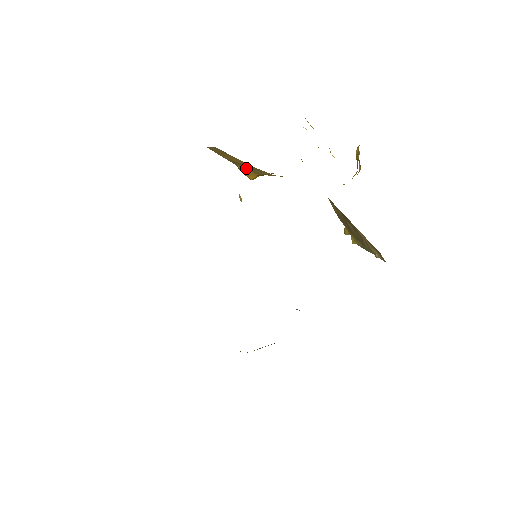
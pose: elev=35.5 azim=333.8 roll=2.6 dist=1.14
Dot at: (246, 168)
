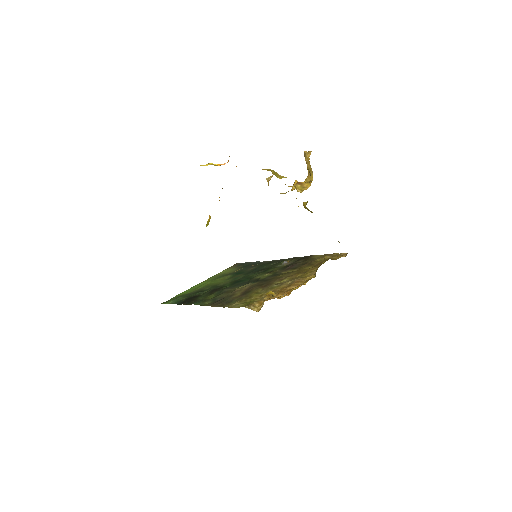
Dot at: occluded
